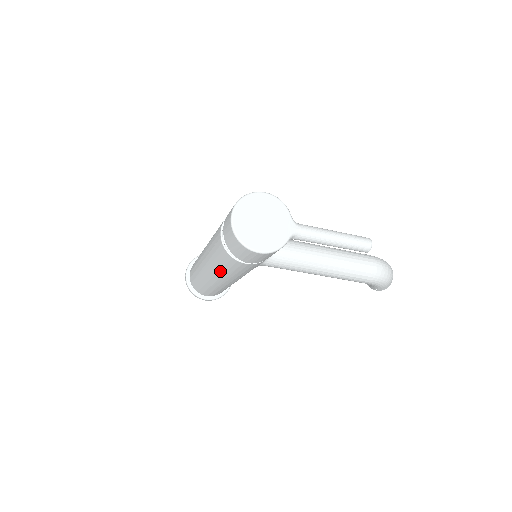
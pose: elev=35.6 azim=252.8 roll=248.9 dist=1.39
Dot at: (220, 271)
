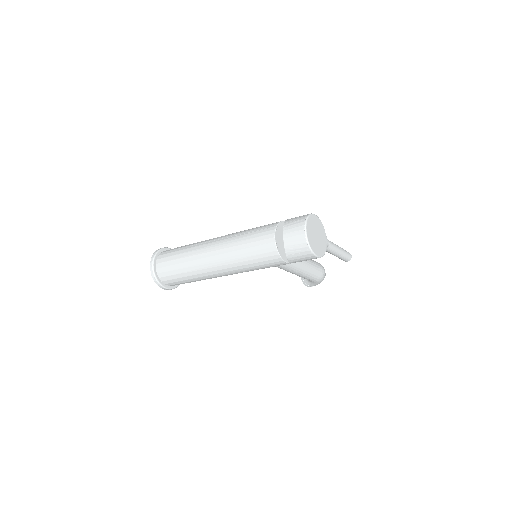
Dot at: (242, 266)
